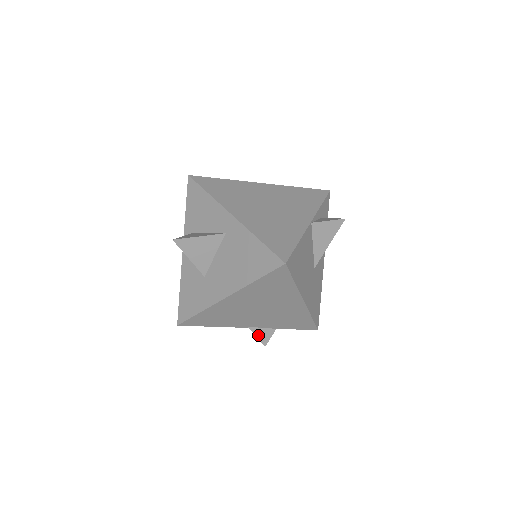
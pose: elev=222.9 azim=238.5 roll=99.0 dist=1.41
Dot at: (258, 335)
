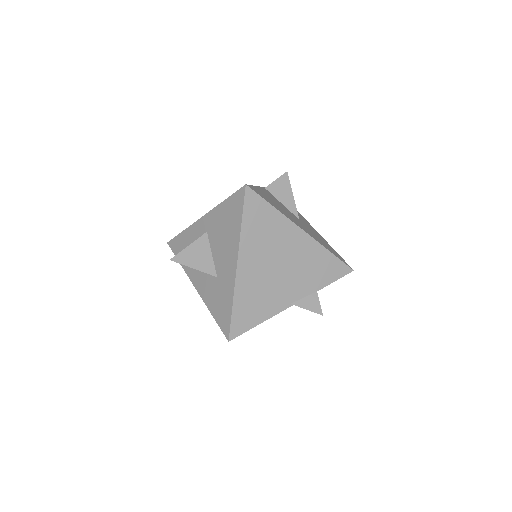
Dot at: (306, 307)
